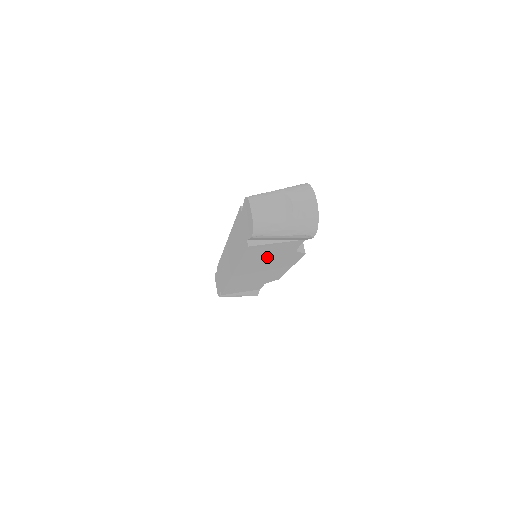
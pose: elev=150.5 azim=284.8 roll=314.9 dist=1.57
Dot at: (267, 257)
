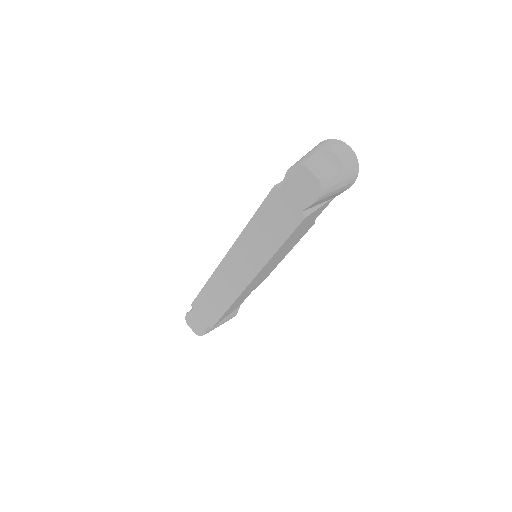
Dot at: (295, 237)
